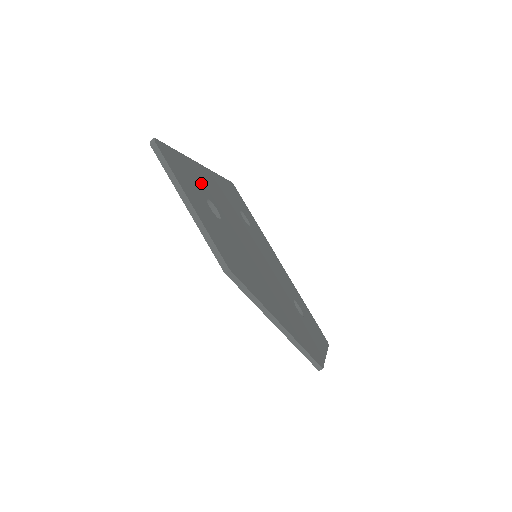
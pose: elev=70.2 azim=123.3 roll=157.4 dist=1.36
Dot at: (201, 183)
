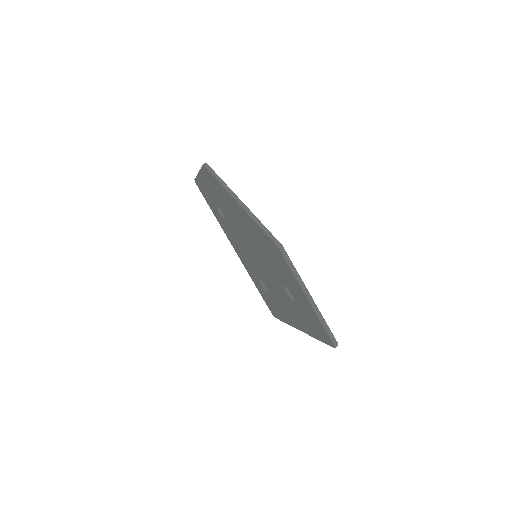
Dot at: occluded
